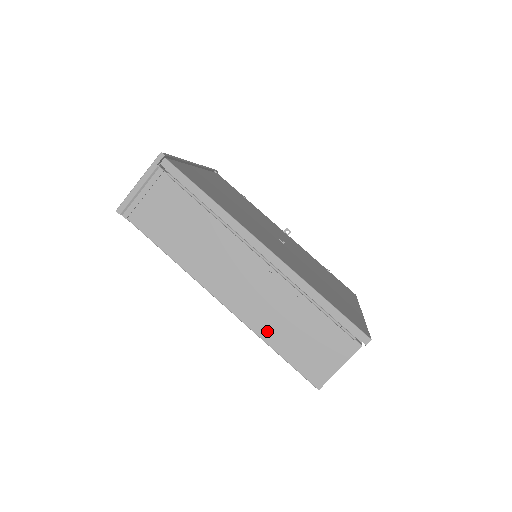
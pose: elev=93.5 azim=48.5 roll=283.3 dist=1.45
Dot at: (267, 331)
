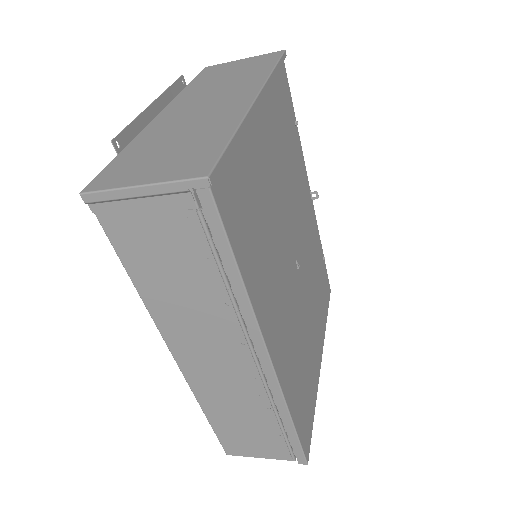
Dot at: (210, 405)
